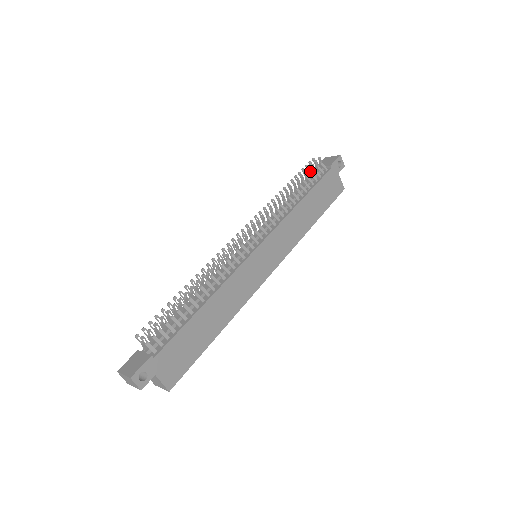
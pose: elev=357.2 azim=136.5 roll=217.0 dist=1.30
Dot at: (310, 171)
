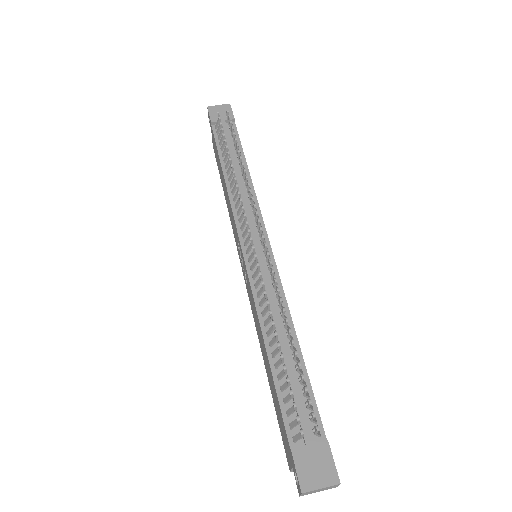
Dot at: (231, 130)
